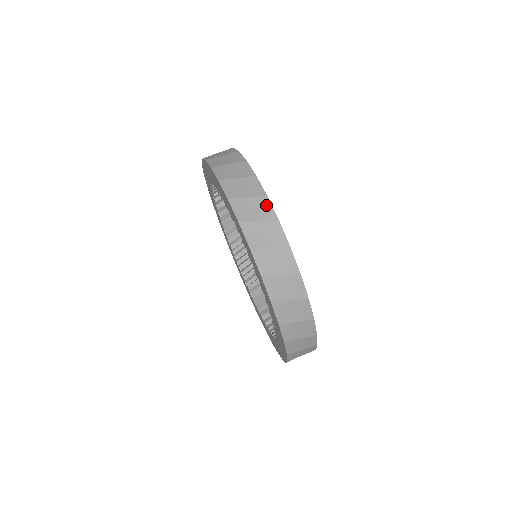
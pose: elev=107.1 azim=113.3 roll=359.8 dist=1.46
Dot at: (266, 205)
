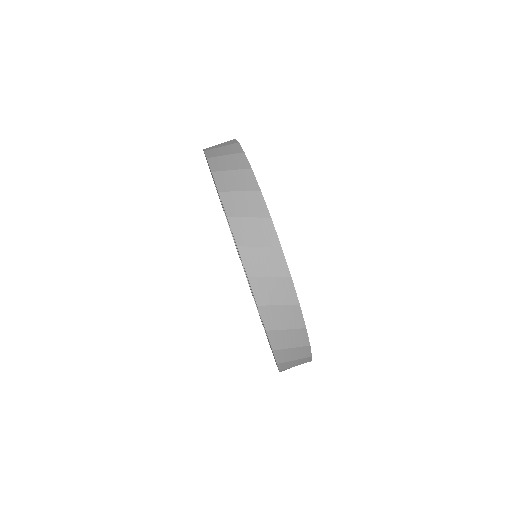
Dot at: (232, 141)
